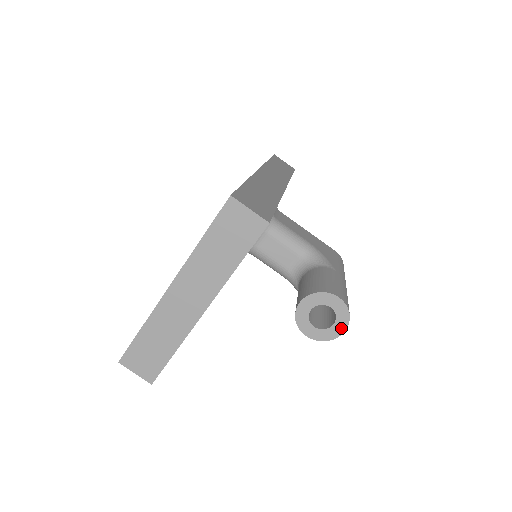
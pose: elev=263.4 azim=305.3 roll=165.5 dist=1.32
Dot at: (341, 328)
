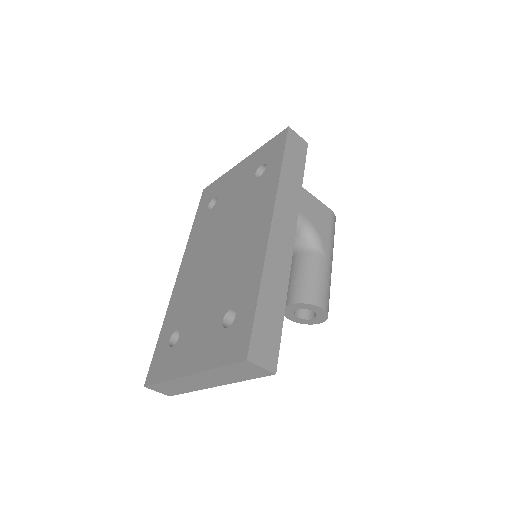
Dot at: (319, 321)
